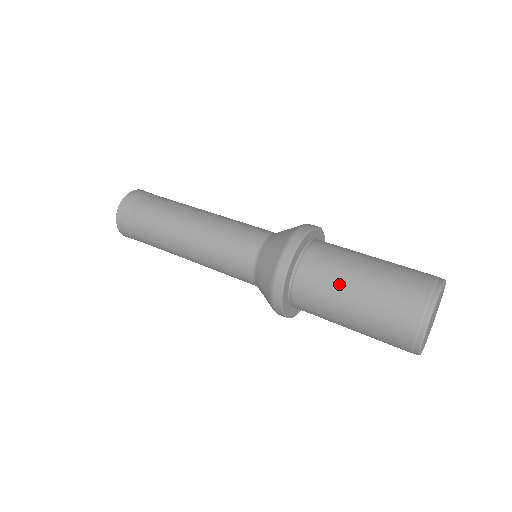
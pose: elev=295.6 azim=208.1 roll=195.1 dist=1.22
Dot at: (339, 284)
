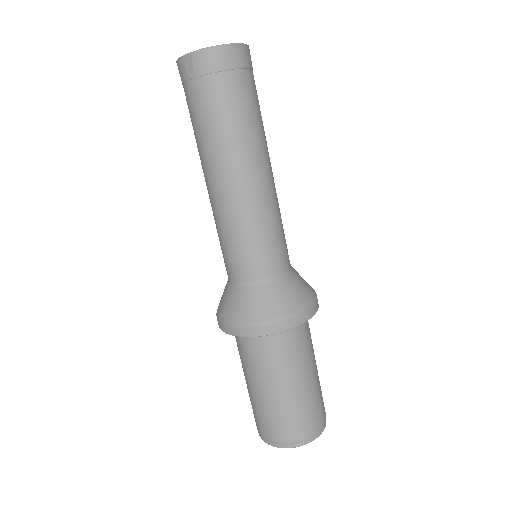
Dot at: (263, 376)
